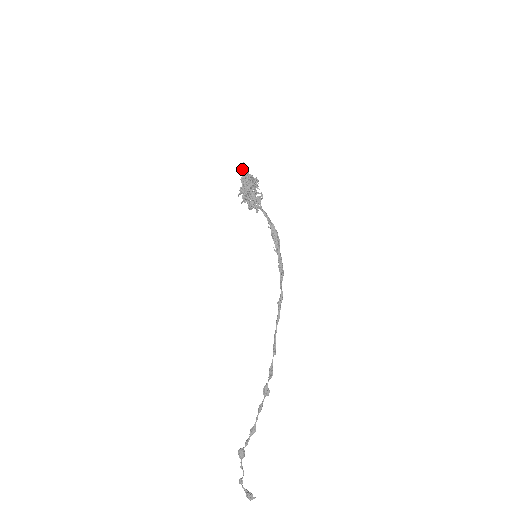
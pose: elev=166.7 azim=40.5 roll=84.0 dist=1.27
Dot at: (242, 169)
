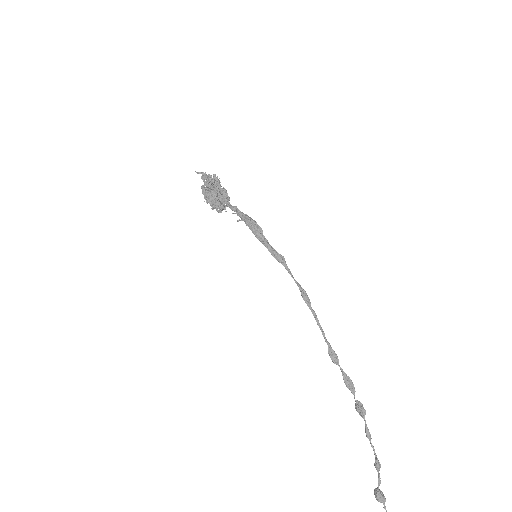
Dot at: (204, 176)
